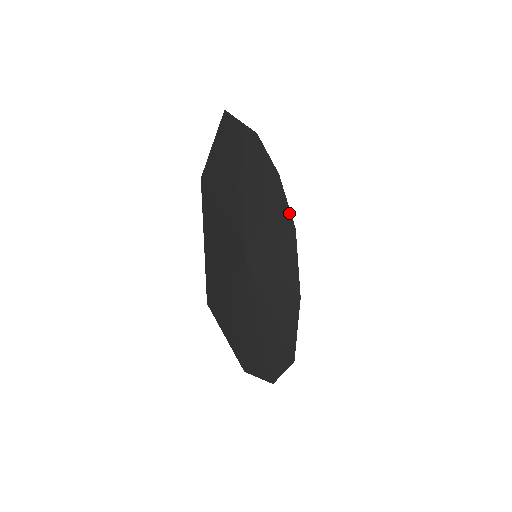
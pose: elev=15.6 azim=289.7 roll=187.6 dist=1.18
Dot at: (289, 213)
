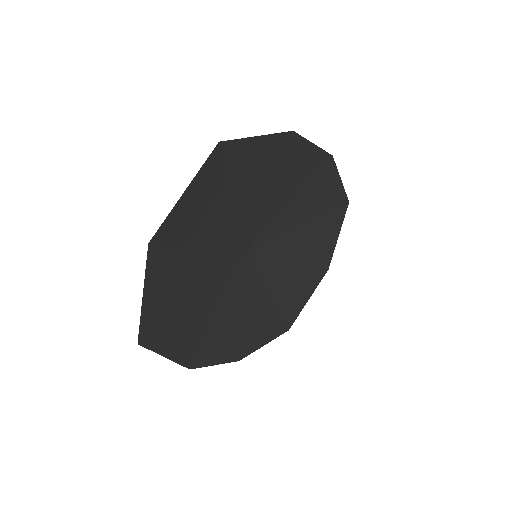
Dot at: (341, 190)
